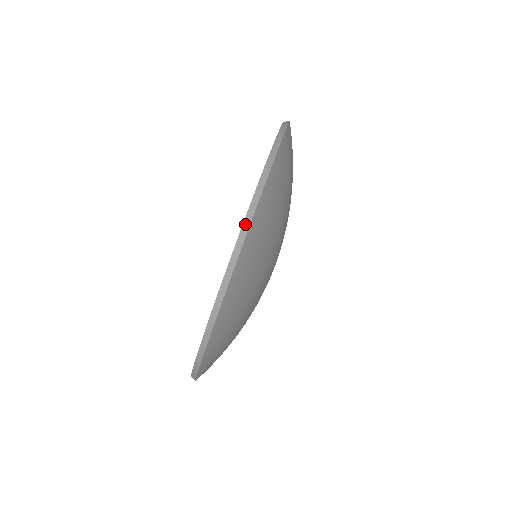
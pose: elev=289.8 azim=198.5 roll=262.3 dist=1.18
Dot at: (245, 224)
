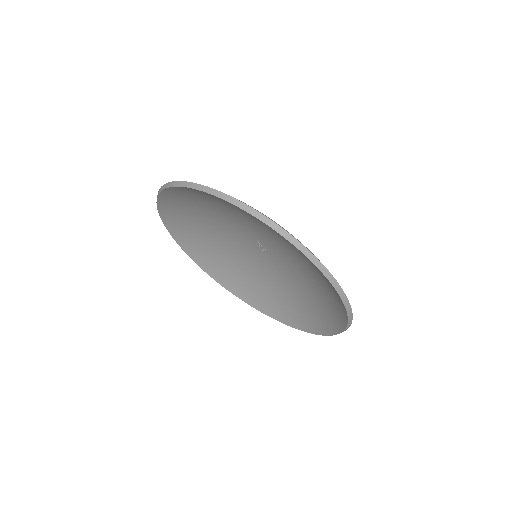
Dot at: (337, 289)
